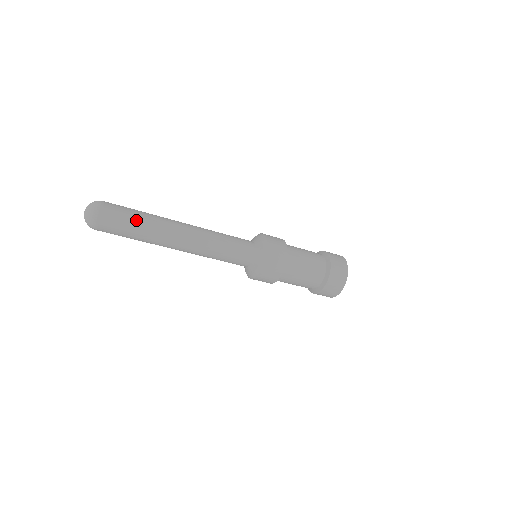
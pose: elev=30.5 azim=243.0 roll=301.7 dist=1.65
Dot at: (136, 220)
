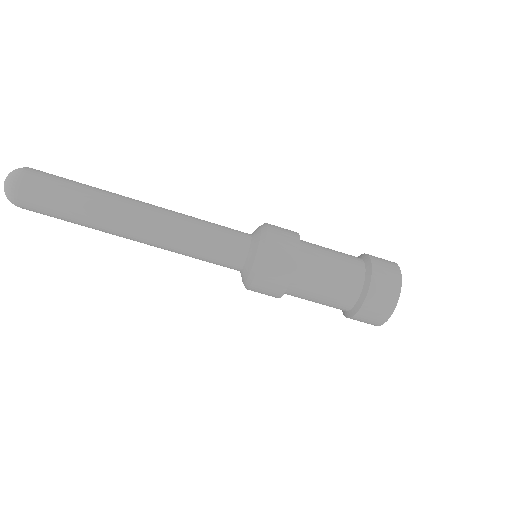
Dot at: (69, 195)
